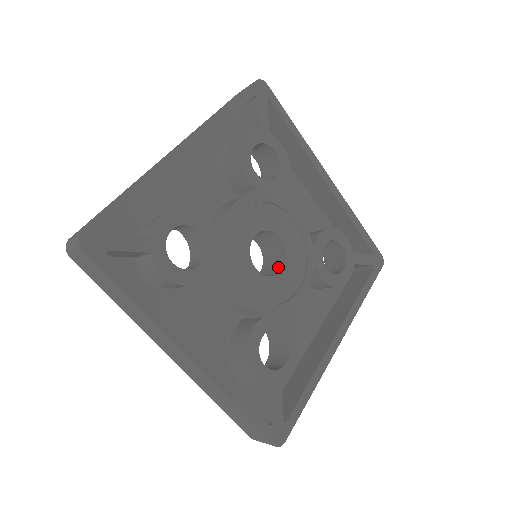
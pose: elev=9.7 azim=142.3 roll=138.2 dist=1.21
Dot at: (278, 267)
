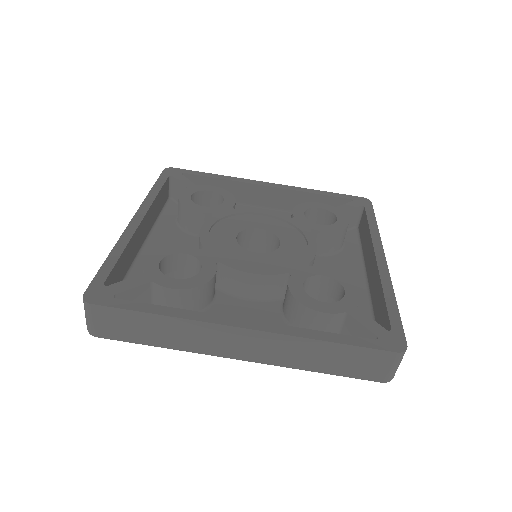
Dot at: occluded
